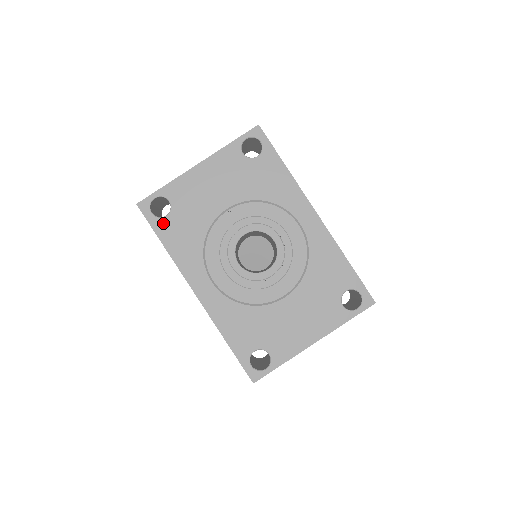
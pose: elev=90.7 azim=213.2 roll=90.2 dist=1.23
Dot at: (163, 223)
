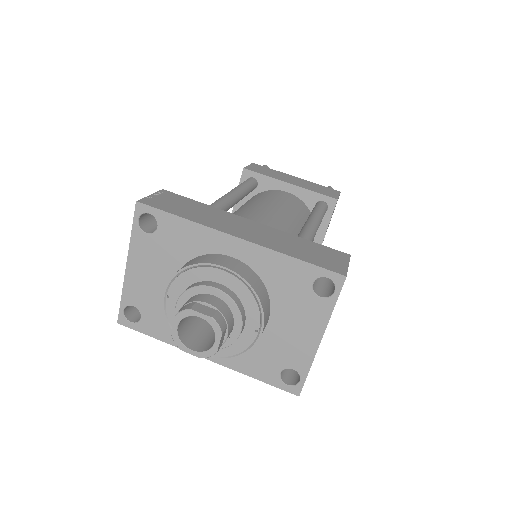
Dot at: (143, 324)
